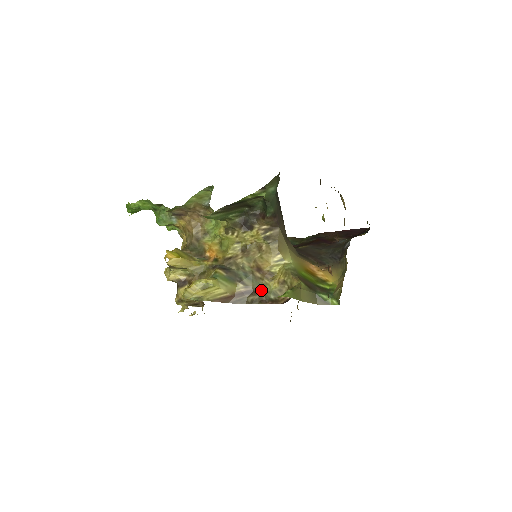
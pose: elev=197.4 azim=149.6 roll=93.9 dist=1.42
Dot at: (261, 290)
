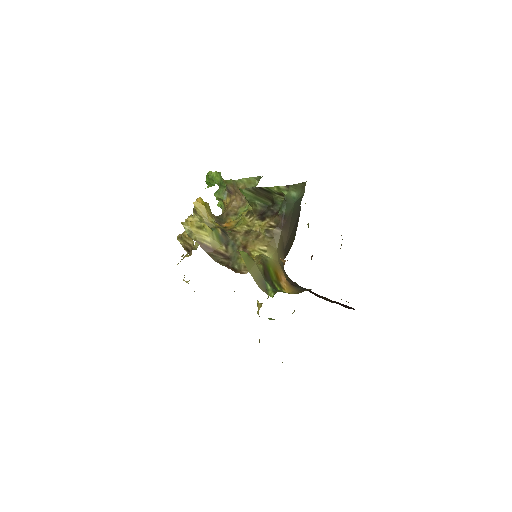
Dot at: (233, 259)
